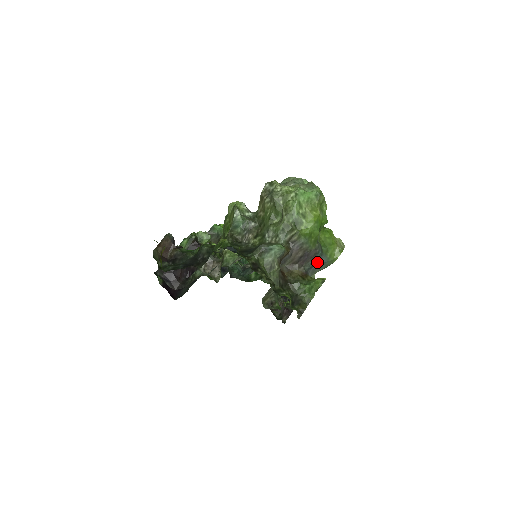
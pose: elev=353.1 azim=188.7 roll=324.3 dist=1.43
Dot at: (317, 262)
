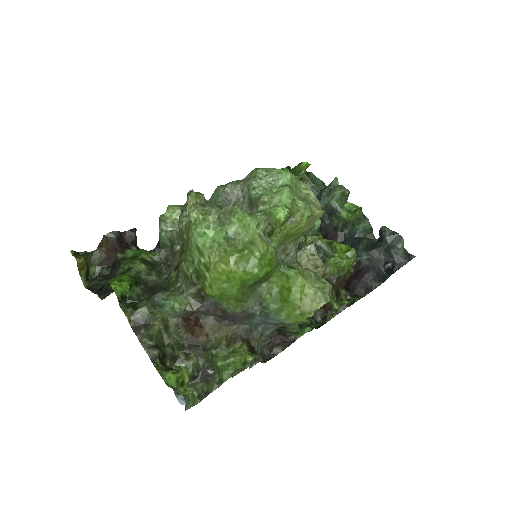
Dot at: (263, 321)
